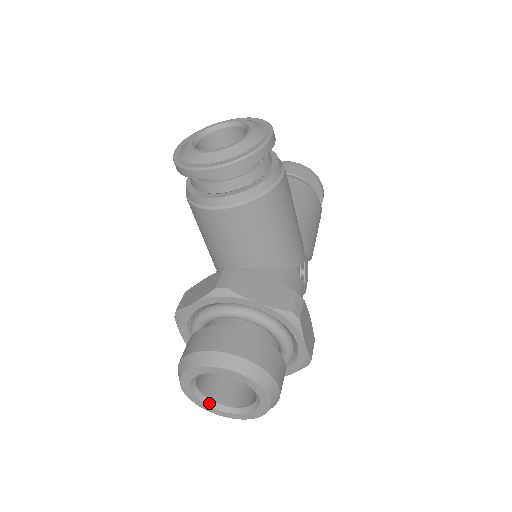
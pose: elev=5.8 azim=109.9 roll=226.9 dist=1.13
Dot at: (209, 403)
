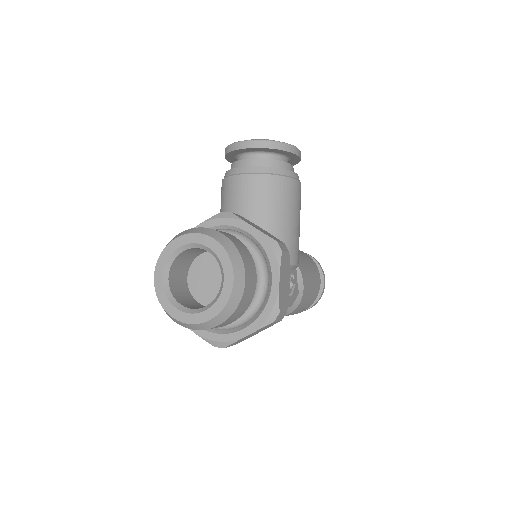
Dot at: (171, 299)
